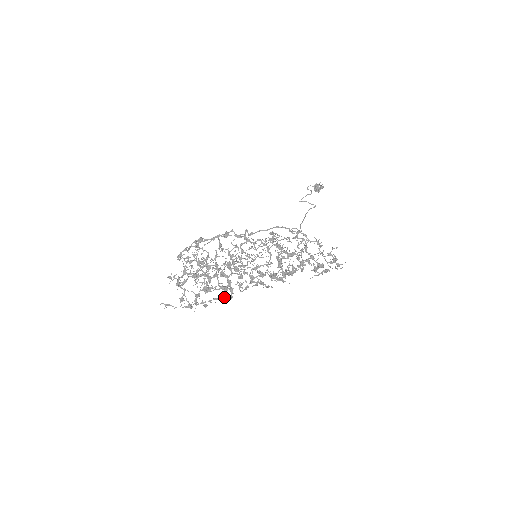
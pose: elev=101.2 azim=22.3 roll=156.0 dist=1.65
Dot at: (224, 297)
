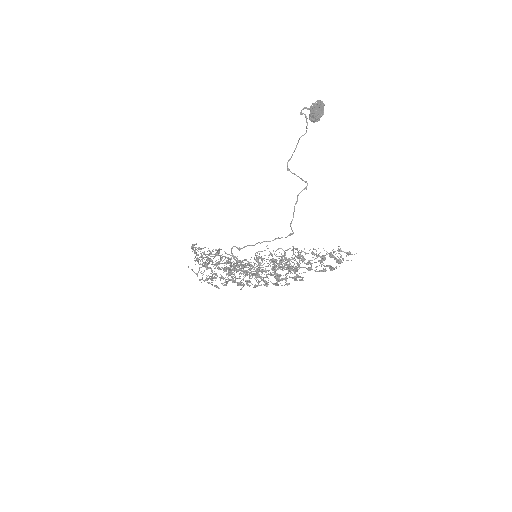
Dot at: occluded
